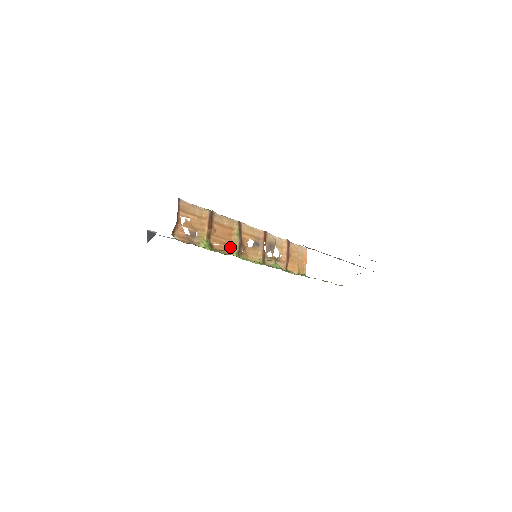
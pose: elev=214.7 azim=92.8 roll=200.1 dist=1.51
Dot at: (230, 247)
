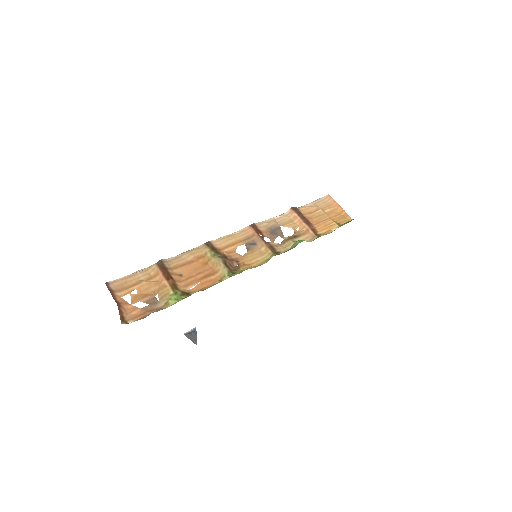
Dot at: (215, 275)
